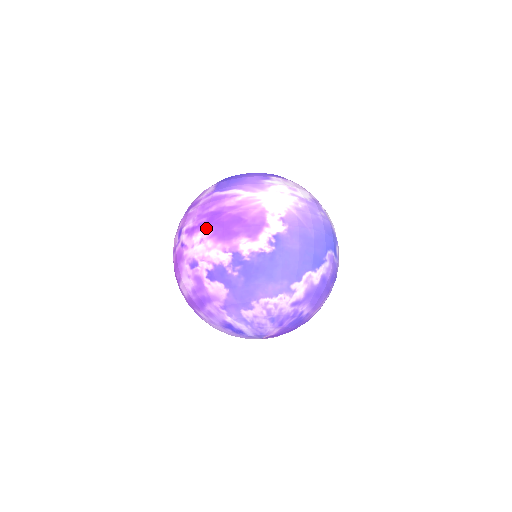
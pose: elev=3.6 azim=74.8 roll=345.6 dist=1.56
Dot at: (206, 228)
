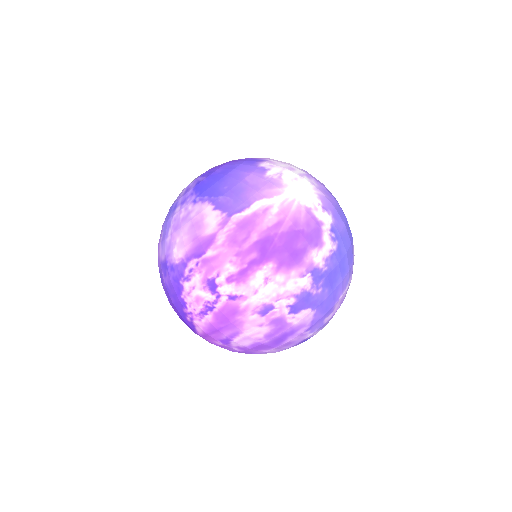
Dot at: (265, 264)
